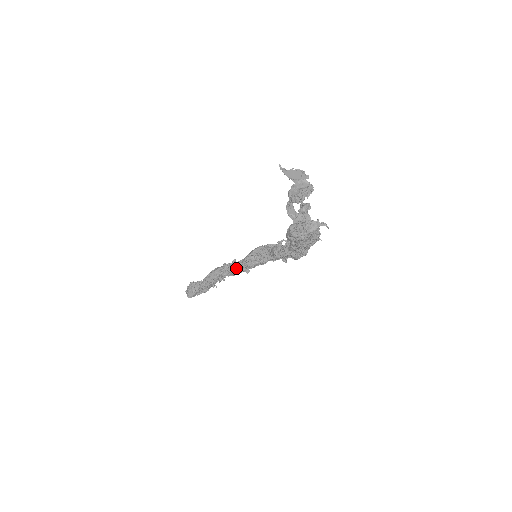
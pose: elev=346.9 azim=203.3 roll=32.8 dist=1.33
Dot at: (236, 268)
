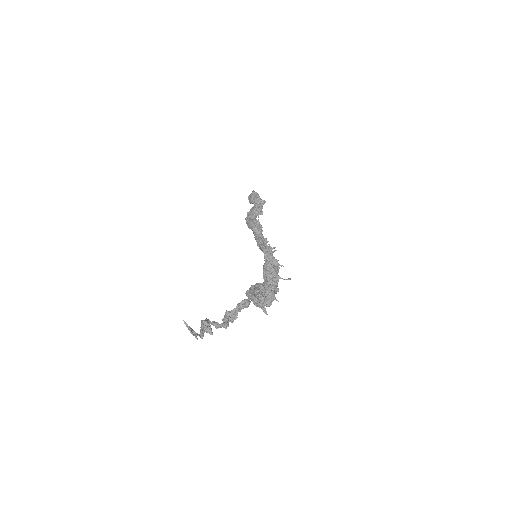
Dot at: (255, 238)
